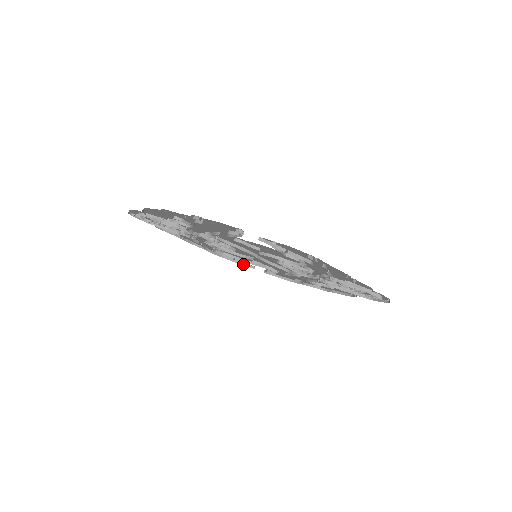
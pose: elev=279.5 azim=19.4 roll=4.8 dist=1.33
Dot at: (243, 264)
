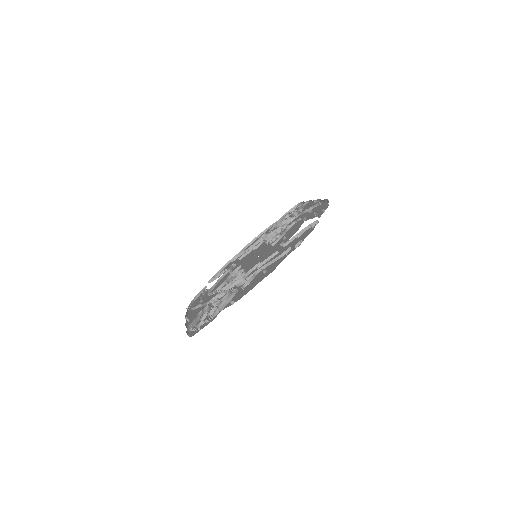
Dot at: (199, 294)
